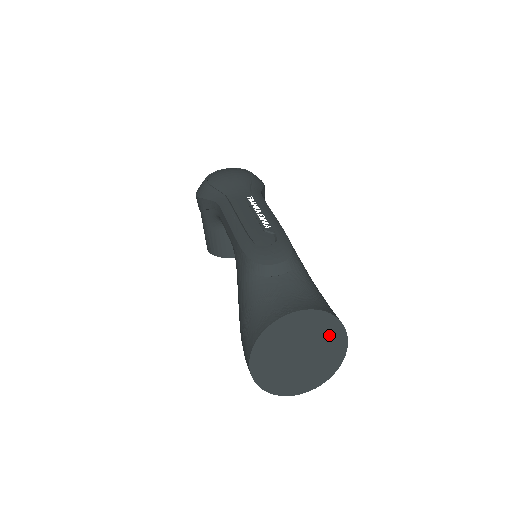
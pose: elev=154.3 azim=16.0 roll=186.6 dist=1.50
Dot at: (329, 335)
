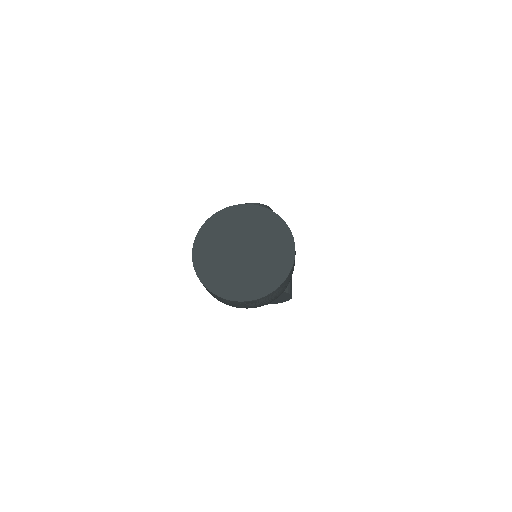
Dot at: (275, 237)
